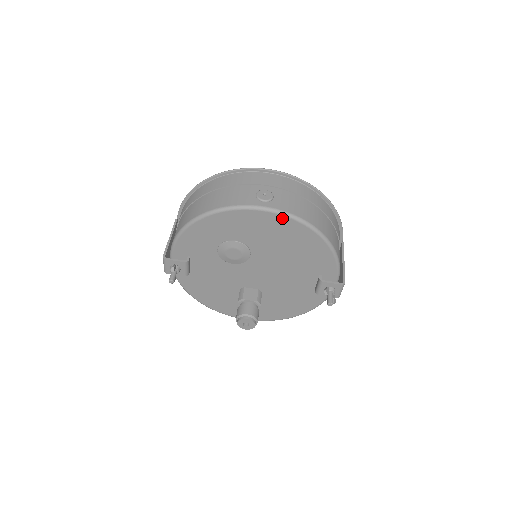
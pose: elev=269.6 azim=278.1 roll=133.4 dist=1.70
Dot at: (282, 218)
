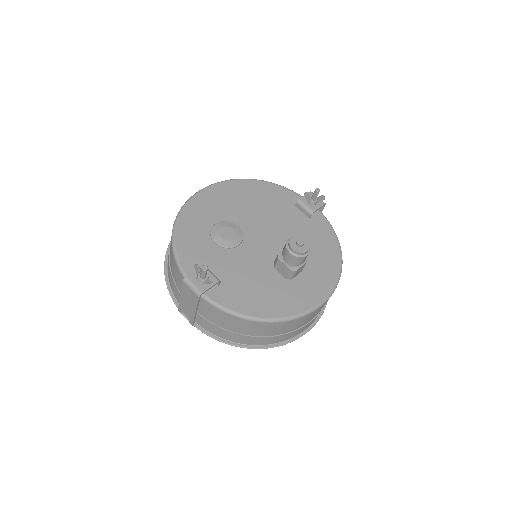
Dot at: (220, 185)
